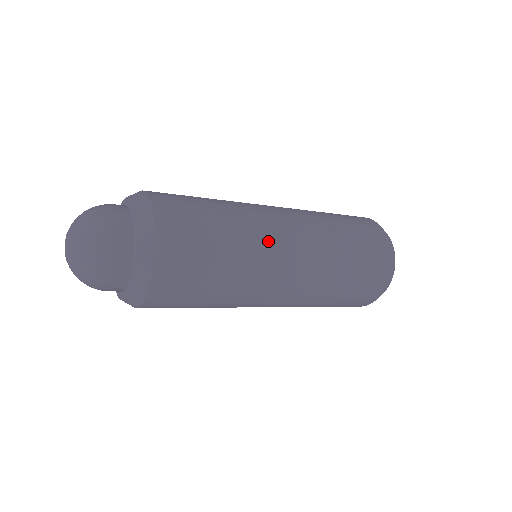
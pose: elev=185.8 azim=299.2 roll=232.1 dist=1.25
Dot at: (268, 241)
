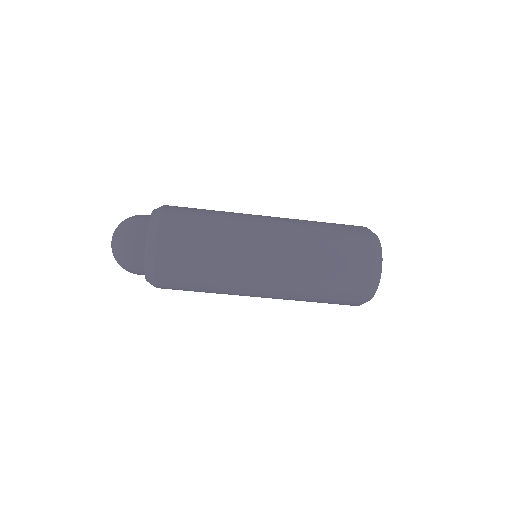
Dot at: (248, 218)
